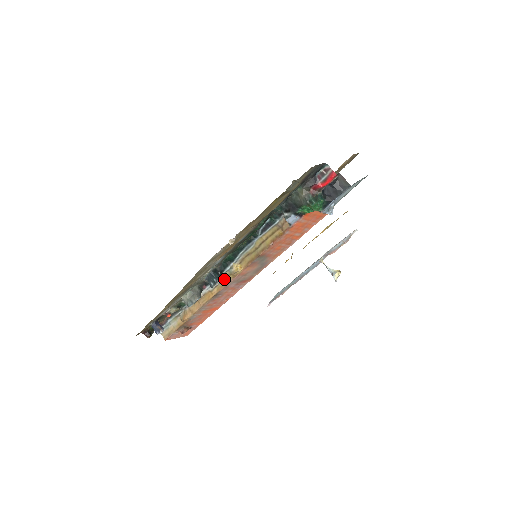
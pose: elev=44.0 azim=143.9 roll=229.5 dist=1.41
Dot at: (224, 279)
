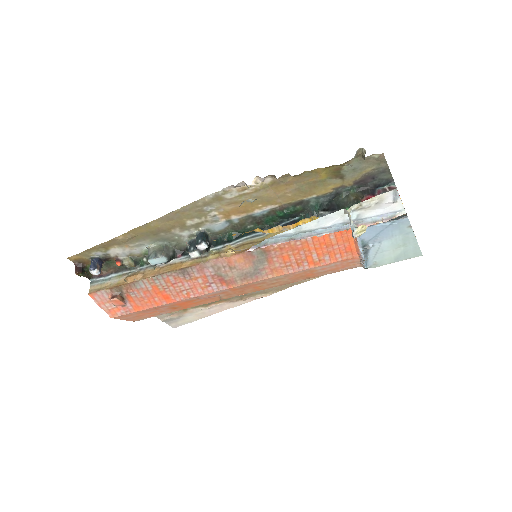
Dot at: (207, 253)
